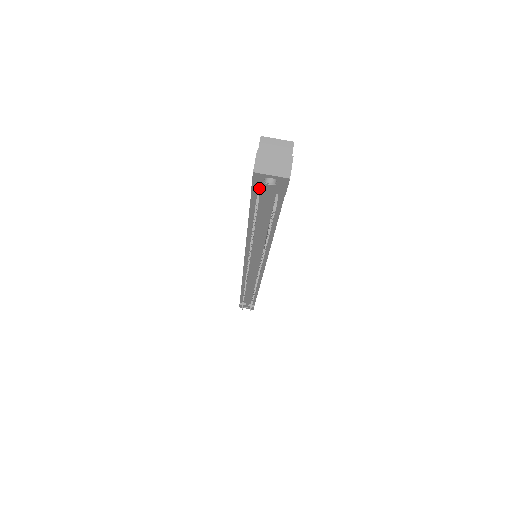
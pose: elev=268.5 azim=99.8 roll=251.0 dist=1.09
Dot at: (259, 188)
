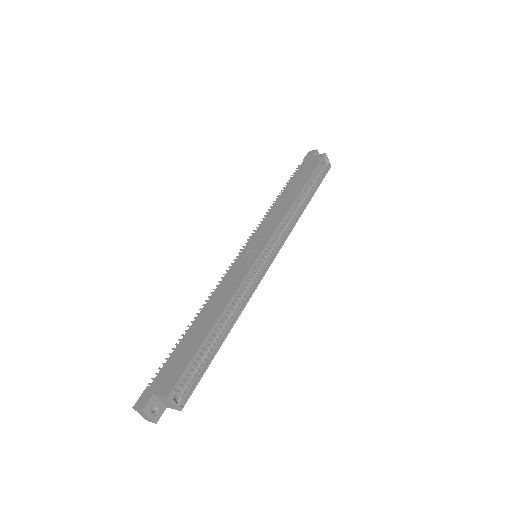
Dot at: (148, 392)
